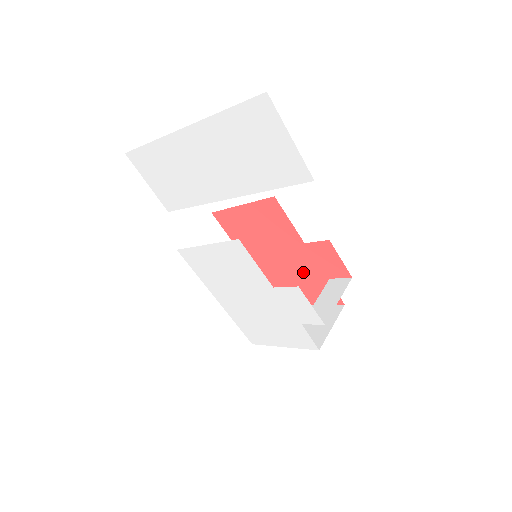
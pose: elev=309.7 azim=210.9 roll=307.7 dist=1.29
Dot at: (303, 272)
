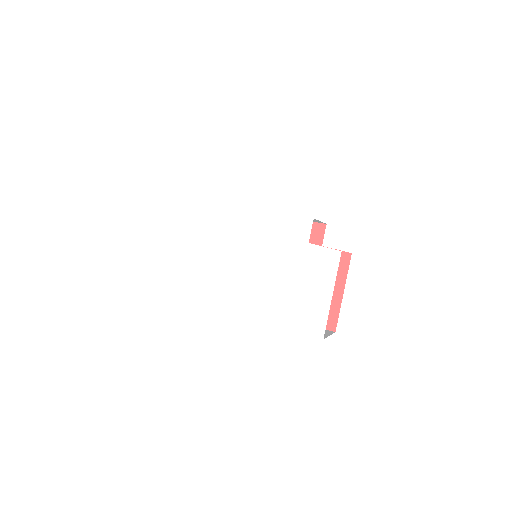
Dot at: occluded
